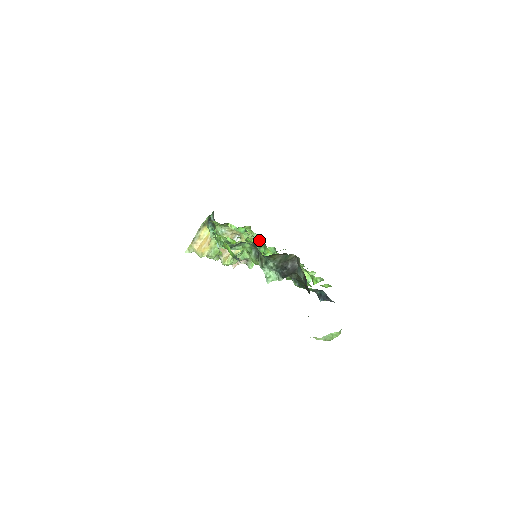
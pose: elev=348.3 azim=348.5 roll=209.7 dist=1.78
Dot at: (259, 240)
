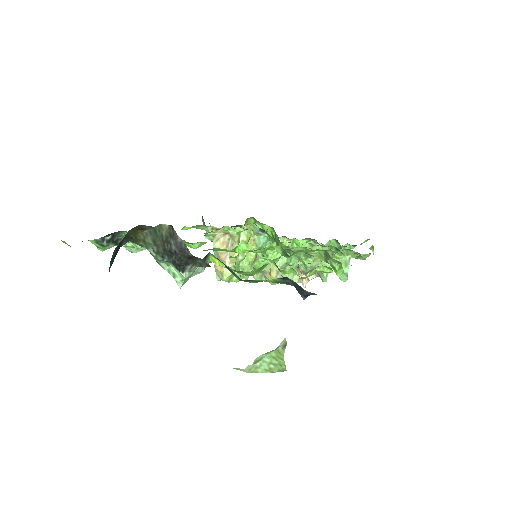
Dot at: (275, 233)
